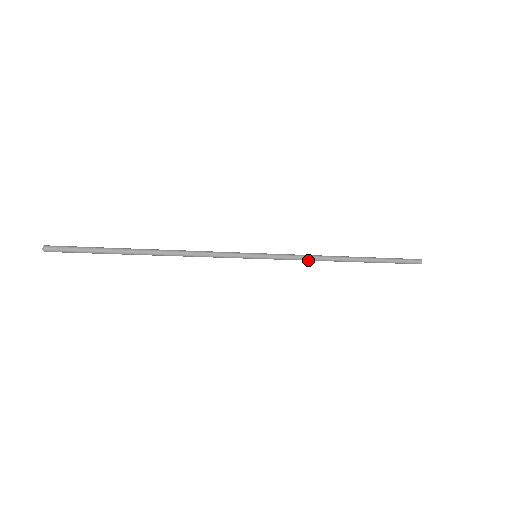
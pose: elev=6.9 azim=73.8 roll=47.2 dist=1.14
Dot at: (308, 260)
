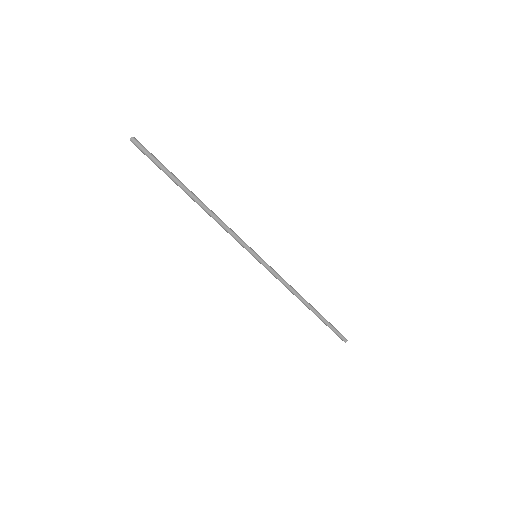
Dot at: (286, 283)
